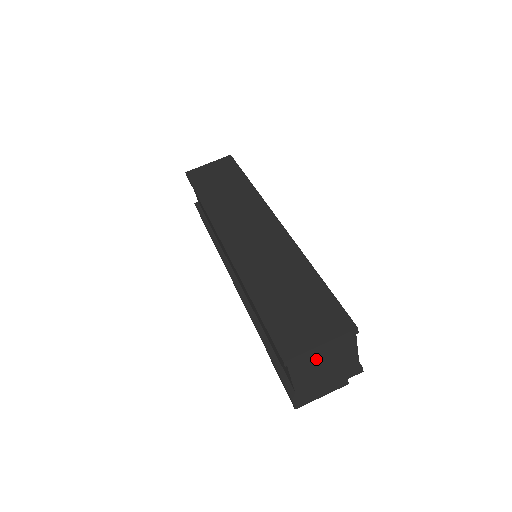
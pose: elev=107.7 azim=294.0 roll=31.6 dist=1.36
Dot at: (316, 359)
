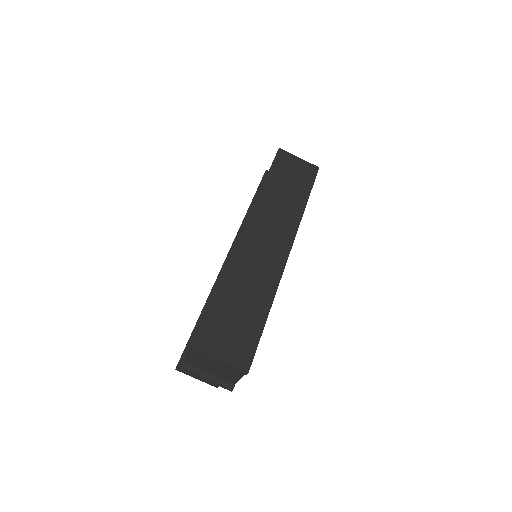
Dot at: (211, 362)
